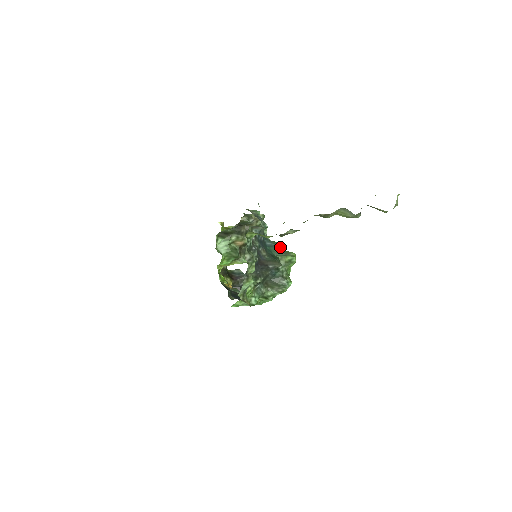
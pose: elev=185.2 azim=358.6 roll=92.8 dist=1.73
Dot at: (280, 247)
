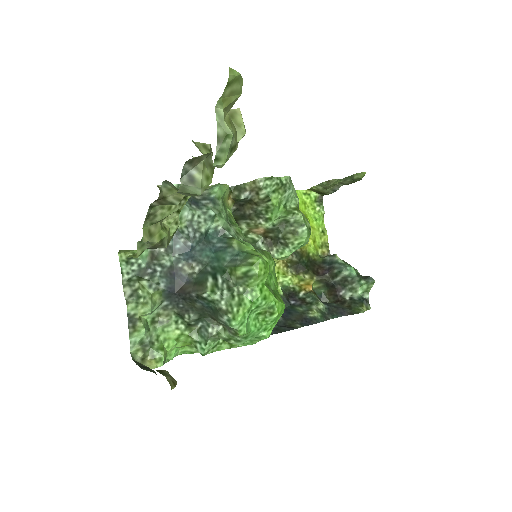
Dot at: (237, 248)
